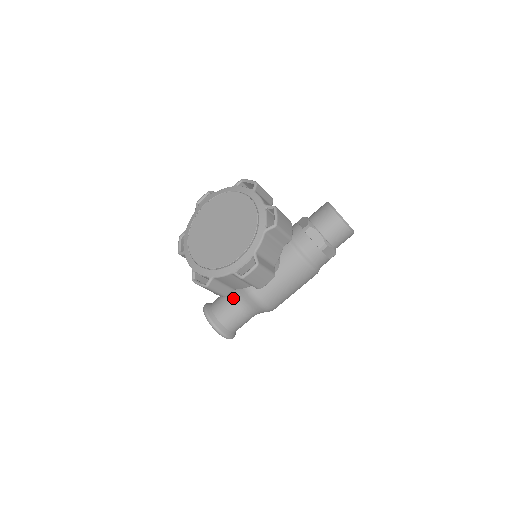
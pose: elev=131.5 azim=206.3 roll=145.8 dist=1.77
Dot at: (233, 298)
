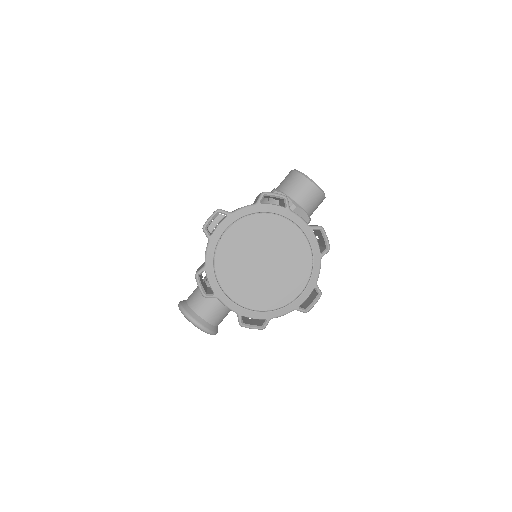
Dot at: occluded
